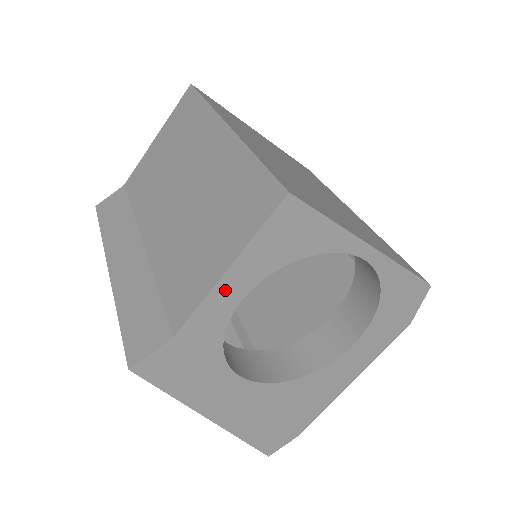
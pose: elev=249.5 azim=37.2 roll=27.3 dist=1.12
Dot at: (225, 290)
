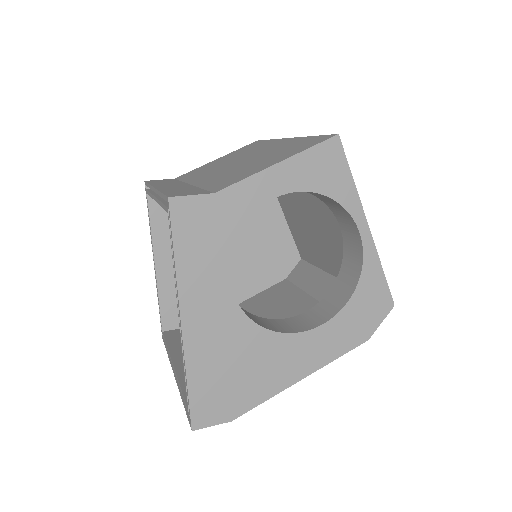
Dot at: (267, 180)
